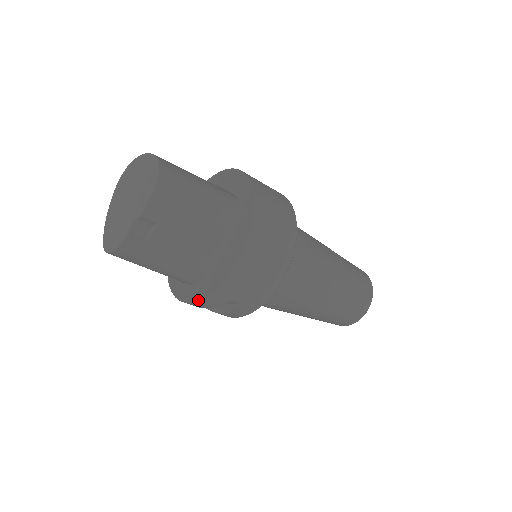
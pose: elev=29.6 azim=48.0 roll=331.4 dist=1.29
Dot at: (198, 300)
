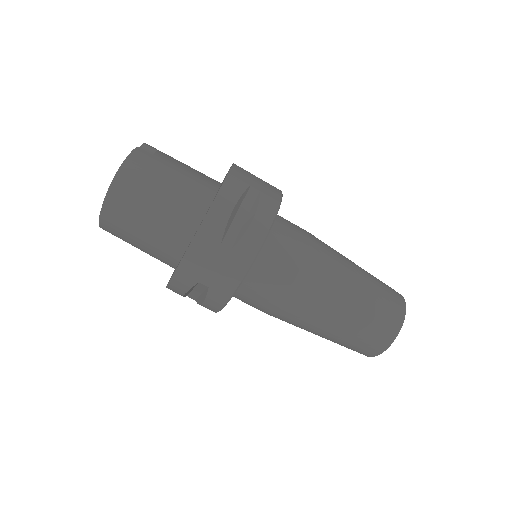
Dot at: (221, 186)
